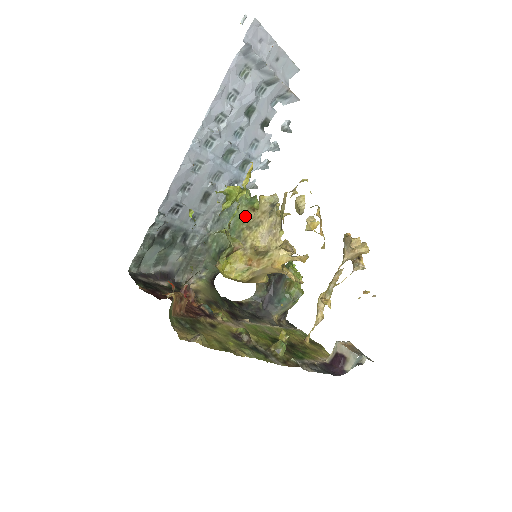
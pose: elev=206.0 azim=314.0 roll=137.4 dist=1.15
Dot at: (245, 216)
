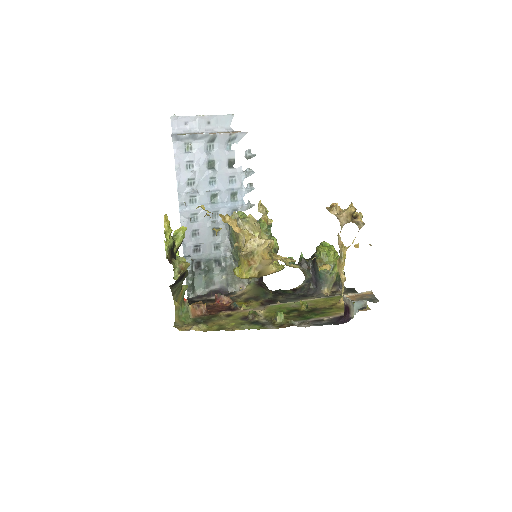
Dot at: (234, 233)
